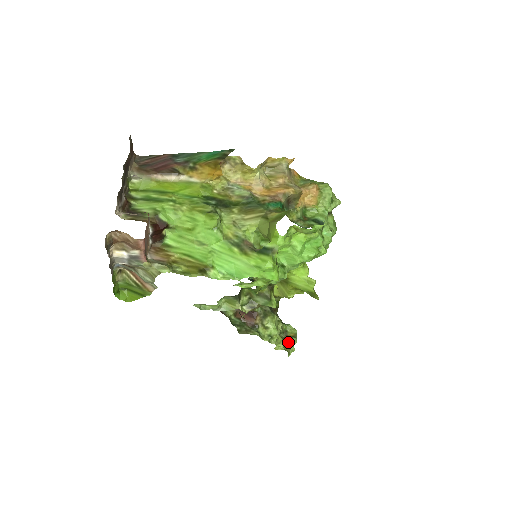
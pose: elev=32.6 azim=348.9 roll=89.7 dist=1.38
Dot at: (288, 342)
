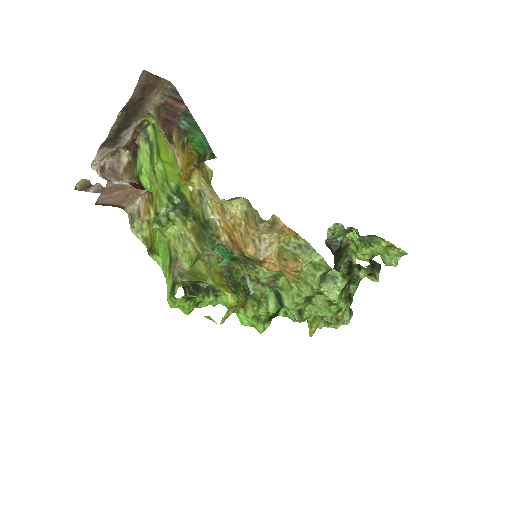
Dot at: (325, 320)
